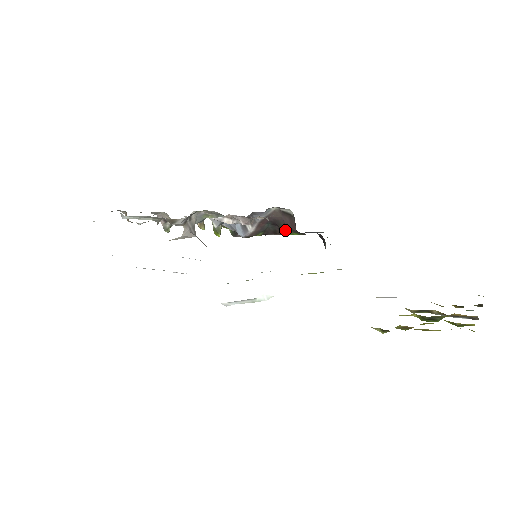
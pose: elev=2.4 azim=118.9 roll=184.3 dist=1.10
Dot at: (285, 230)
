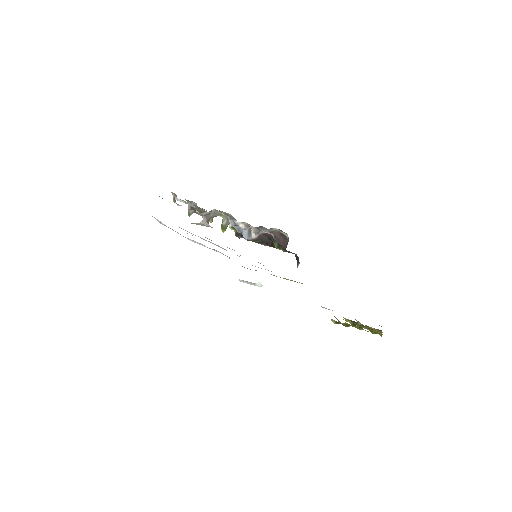
Dot at: (276, 245)
